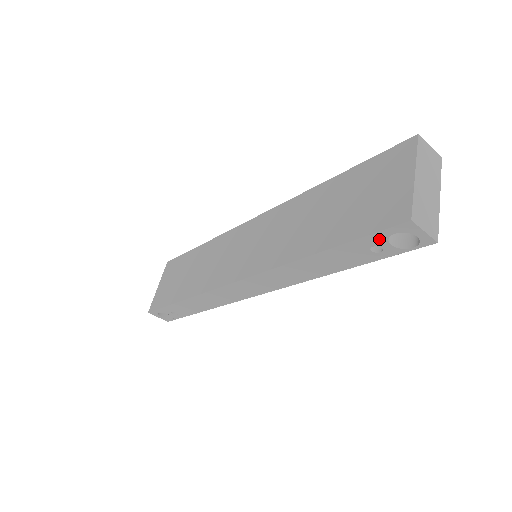
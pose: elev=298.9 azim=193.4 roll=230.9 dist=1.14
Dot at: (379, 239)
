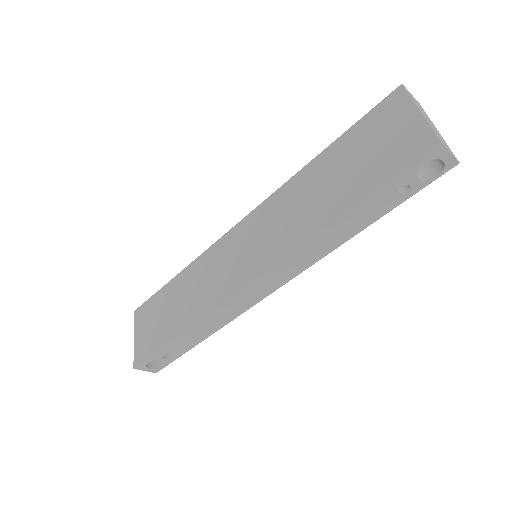
Dot at: (409, 175)
